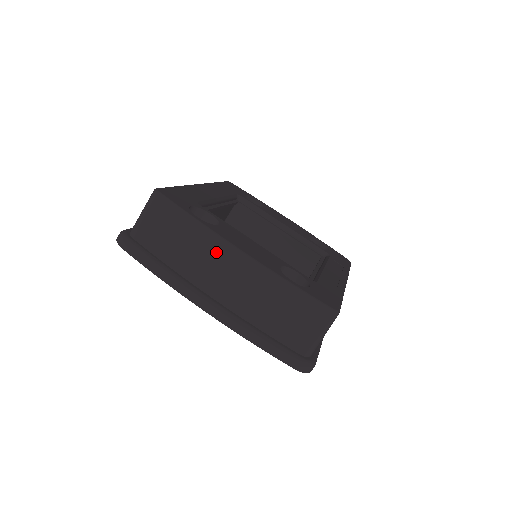
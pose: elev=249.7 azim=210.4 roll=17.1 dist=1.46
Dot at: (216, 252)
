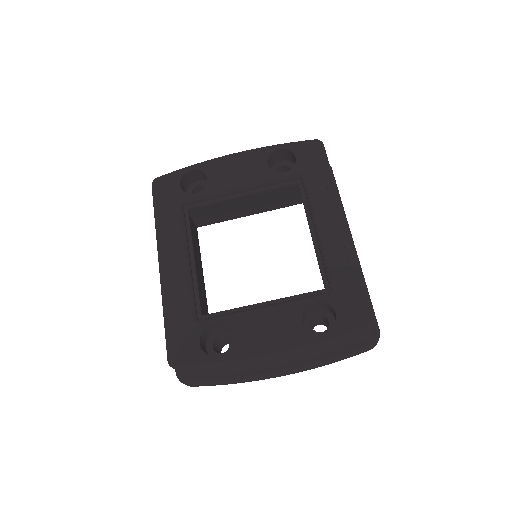
Dot at: (255, 363)
